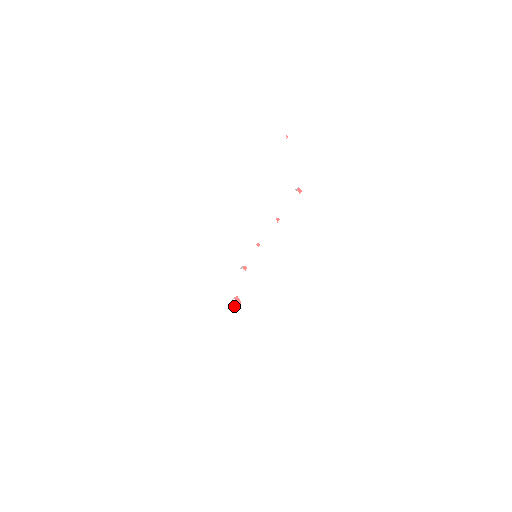
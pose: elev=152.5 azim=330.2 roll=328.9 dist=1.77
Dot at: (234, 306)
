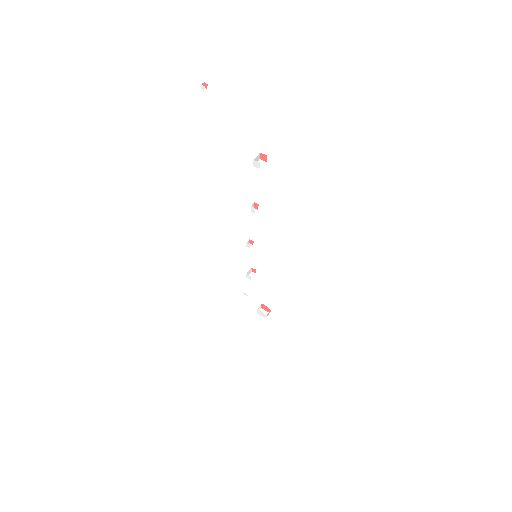
Dot at: occluded
